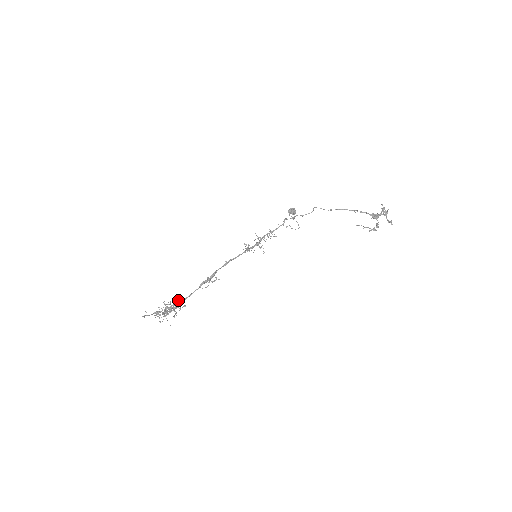
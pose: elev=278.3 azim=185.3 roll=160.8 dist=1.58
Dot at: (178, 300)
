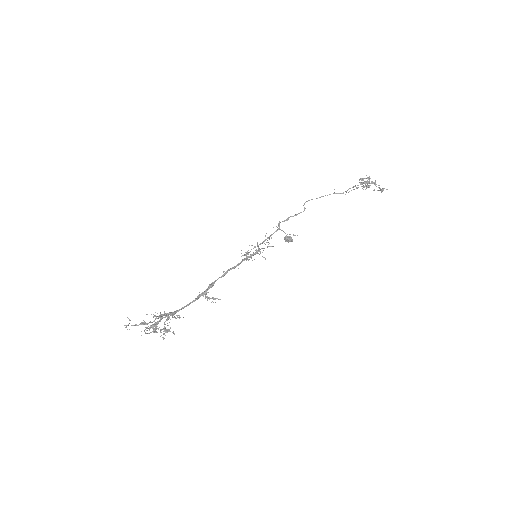
Dot at: (170, 315)
